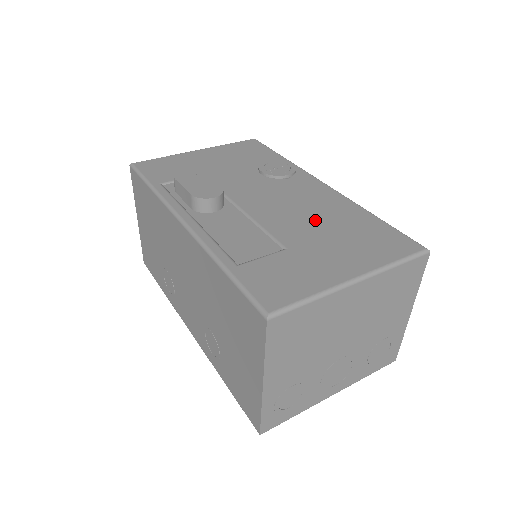
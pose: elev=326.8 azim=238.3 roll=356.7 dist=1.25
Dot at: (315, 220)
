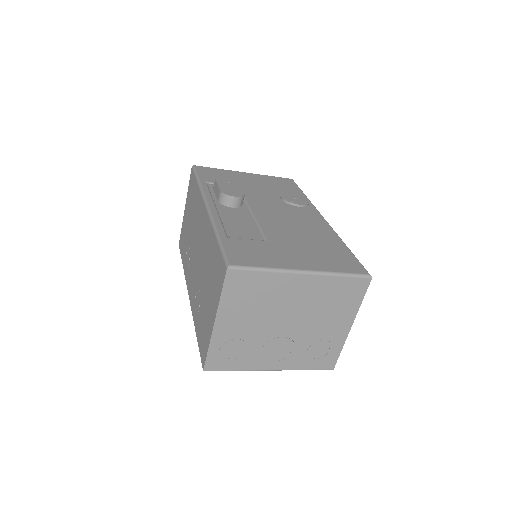
Dot at: (300, 234)
